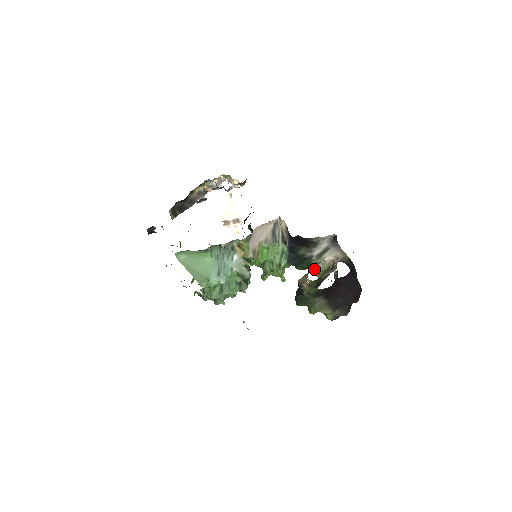
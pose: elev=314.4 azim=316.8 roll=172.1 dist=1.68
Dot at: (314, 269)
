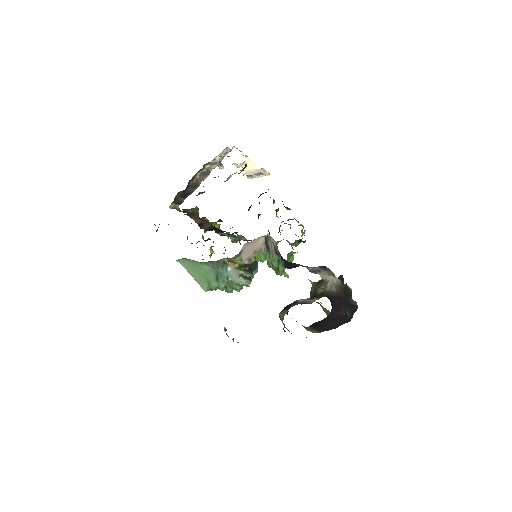
Dot at: occluded
